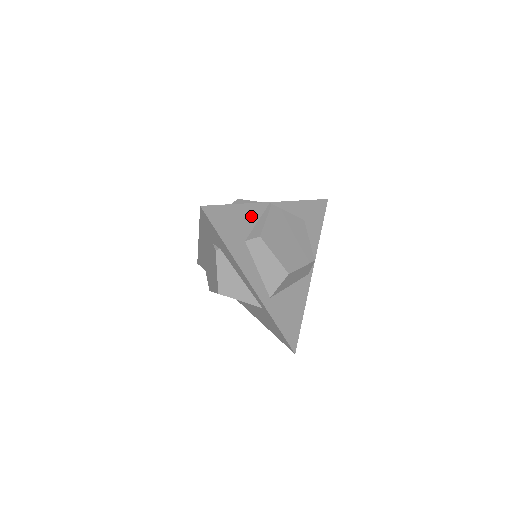
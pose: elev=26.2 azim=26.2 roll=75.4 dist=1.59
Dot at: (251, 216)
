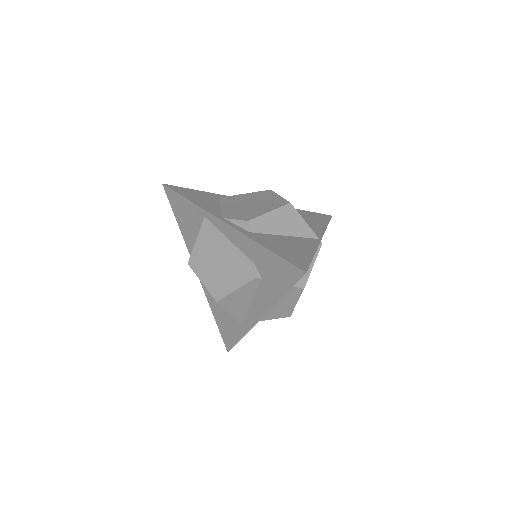
Dot at: occluded
